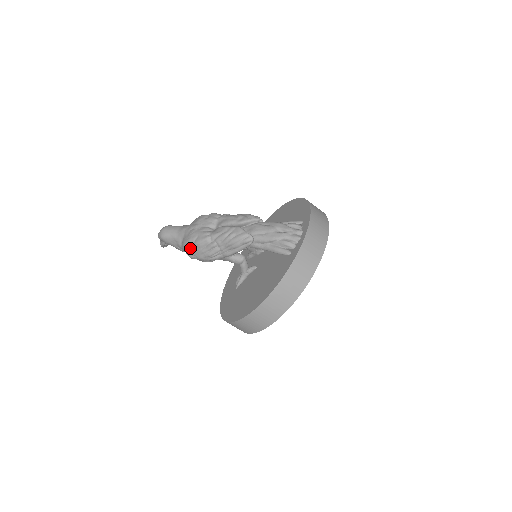
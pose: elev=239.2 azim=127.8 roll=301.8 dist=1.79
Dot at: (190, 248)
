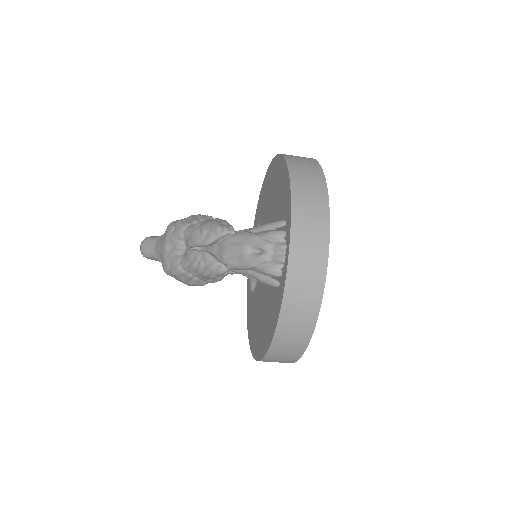
Dot at: (171, 276)
